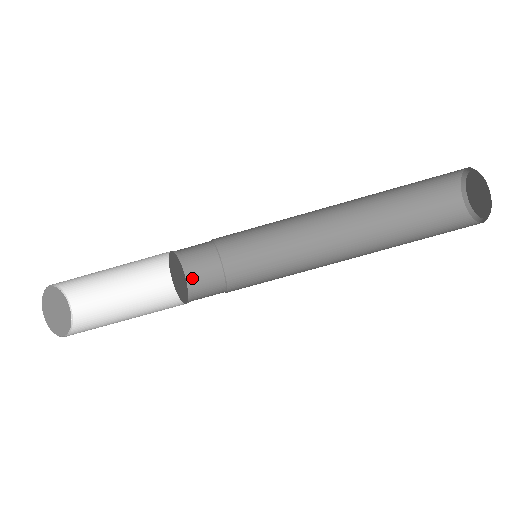
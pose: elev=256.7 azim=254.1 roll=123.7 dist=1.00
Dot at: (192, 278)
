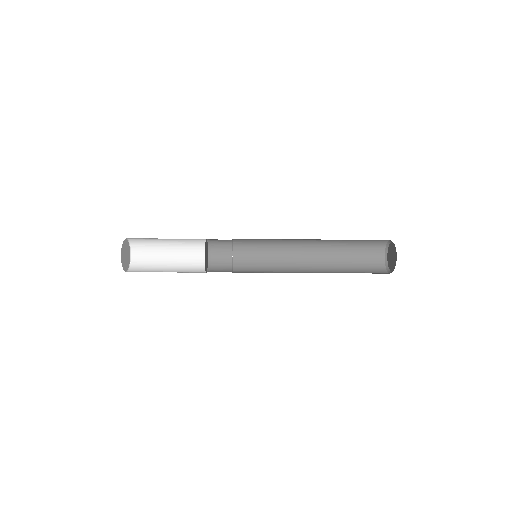
Dot at: (212, 246)
